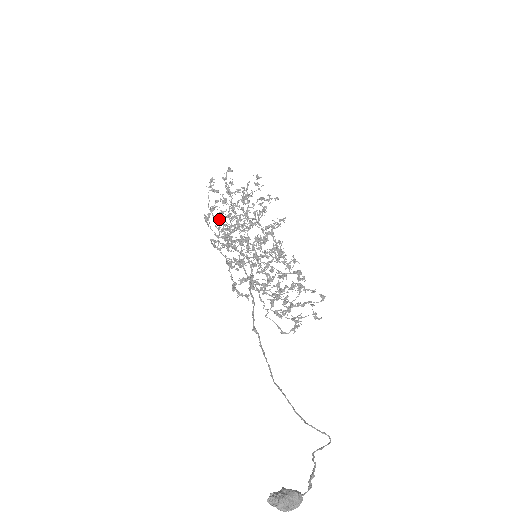
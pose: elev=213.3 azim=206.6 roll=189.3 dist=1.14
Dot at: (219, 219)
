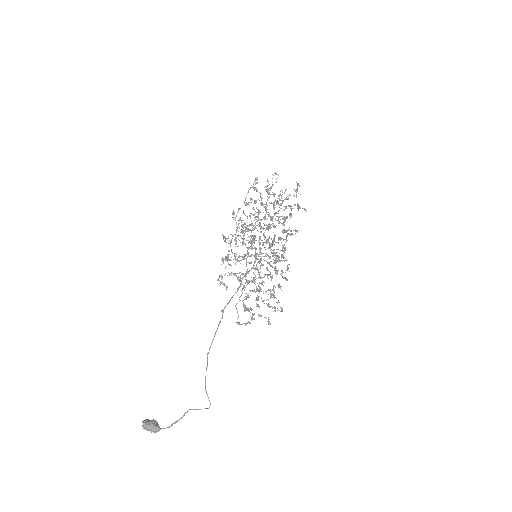
Dot at: (240, 218)
